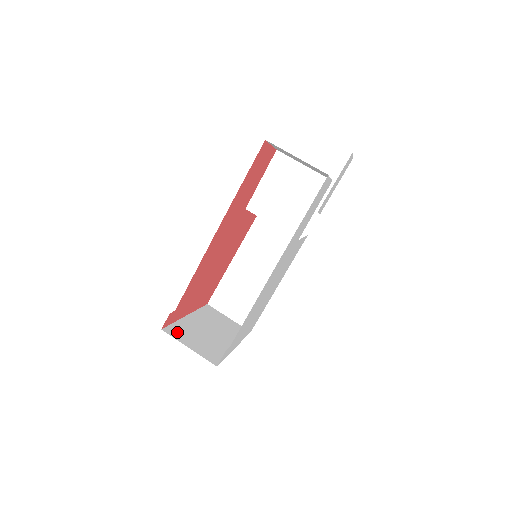
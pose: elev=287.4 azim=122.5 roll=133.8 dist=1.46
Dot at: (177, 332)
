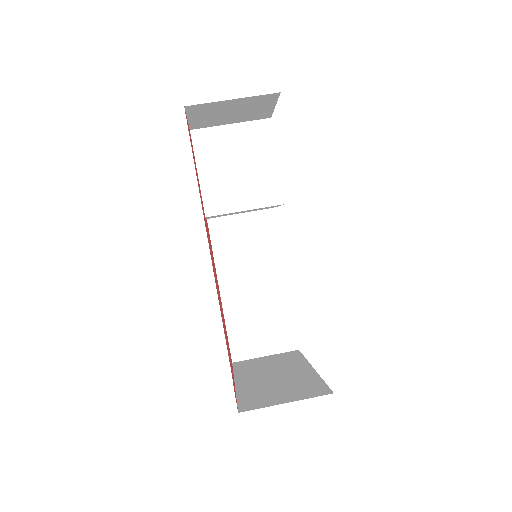
Dot at: (254, 402)
